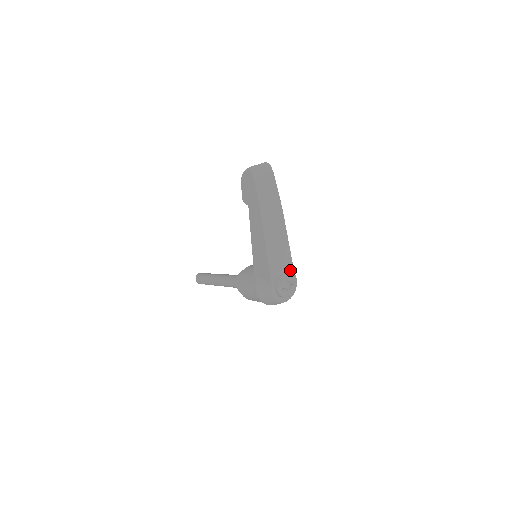
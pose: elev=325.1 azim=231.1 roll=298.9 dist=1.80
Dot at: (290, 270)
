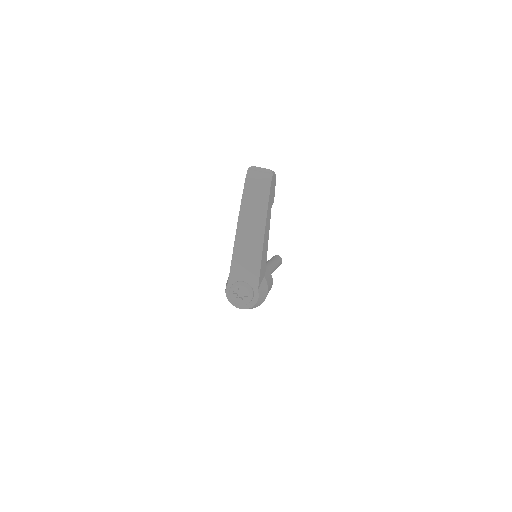
Dot at: (254, 284)
